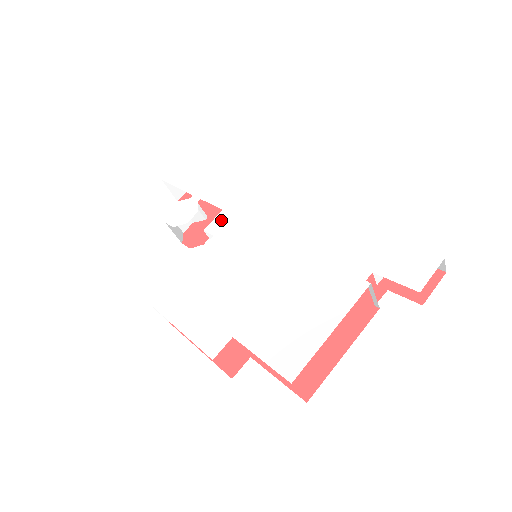
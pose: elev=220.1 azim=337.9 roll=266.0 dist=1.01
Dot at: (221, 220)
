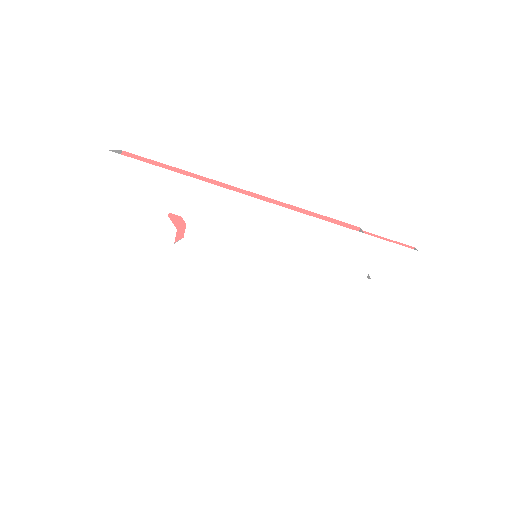
Dot at: (210, 237)
